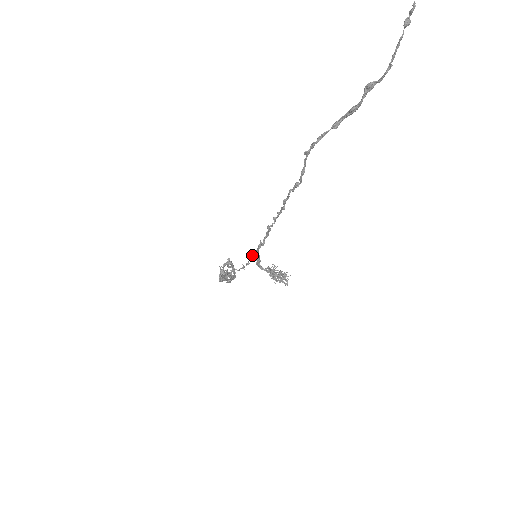
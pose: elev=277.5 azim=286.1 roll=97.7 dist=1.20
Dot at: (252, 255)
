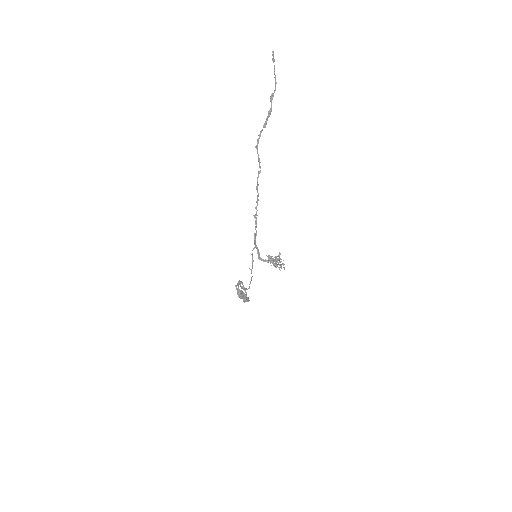
Dot at: occluded
